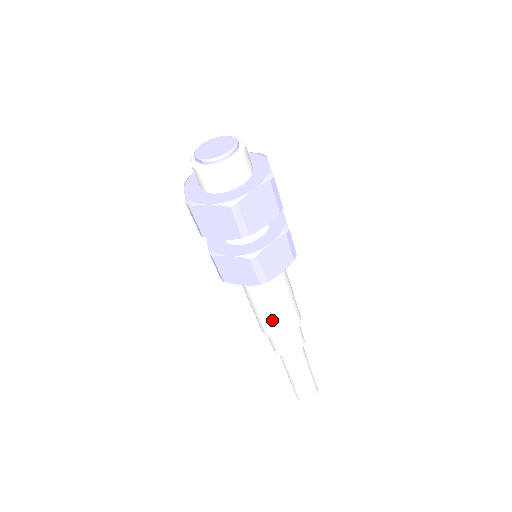
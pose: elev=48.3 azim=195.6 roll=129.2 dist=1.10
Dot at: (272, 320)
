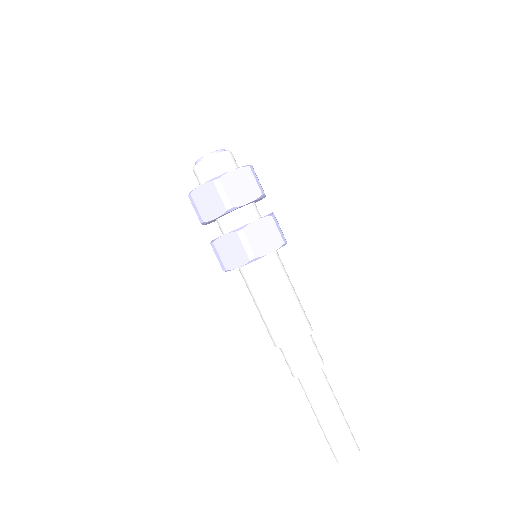
Dot at: (296, 310)
